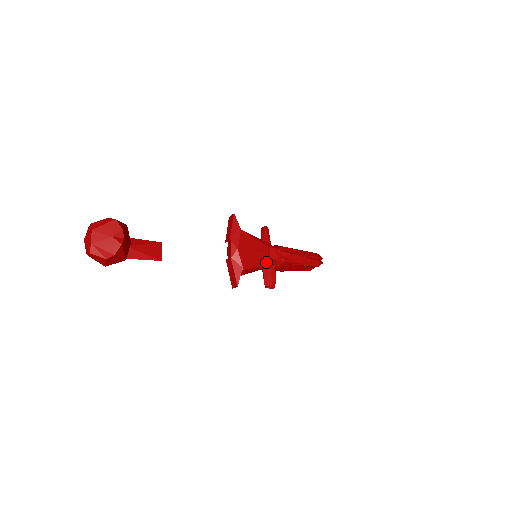
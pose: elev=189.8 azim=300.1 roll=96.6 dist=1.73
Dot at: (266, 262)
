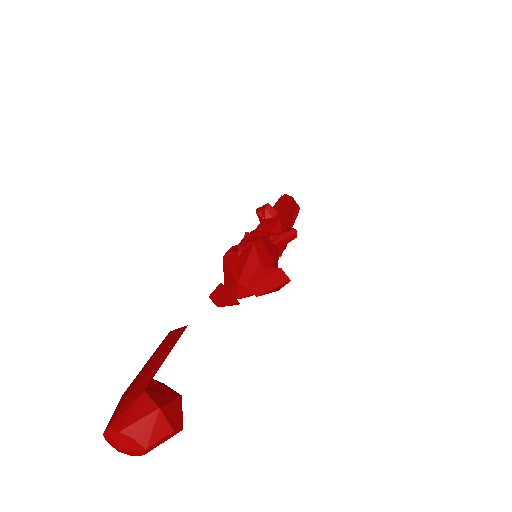
Dot at: occluded
